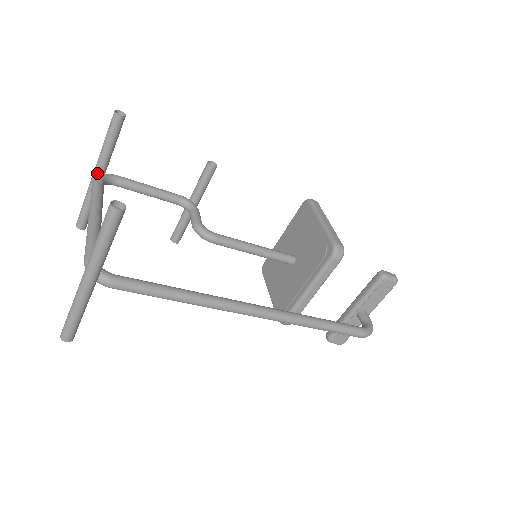
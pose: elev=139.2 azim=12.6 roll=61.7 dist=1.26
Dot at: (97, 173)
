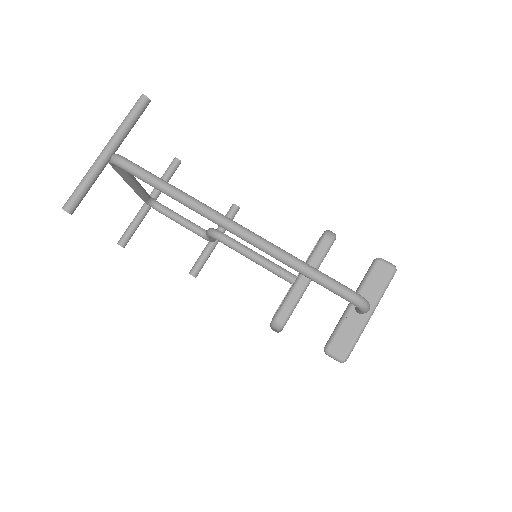
Dot at: occluded
